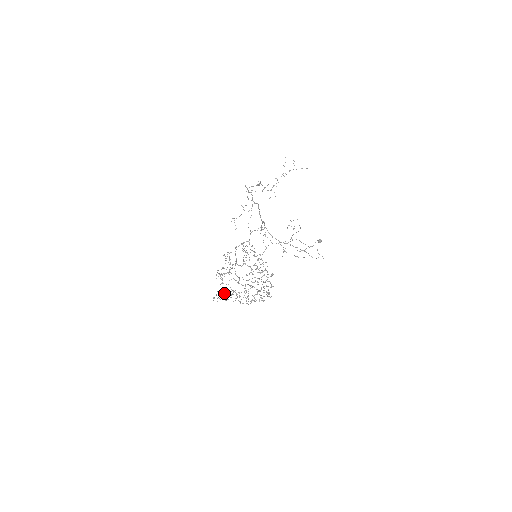
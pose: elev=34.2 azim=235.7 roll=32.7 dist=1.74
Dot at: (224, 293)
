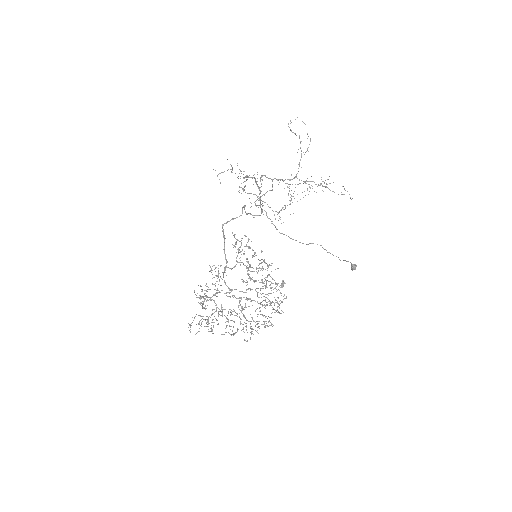
Dot at: (207, 316)
